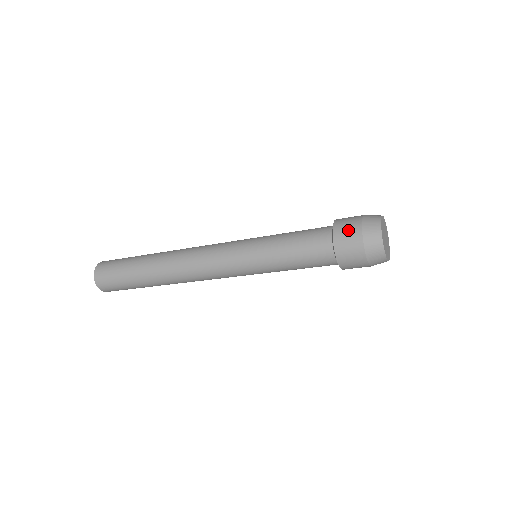
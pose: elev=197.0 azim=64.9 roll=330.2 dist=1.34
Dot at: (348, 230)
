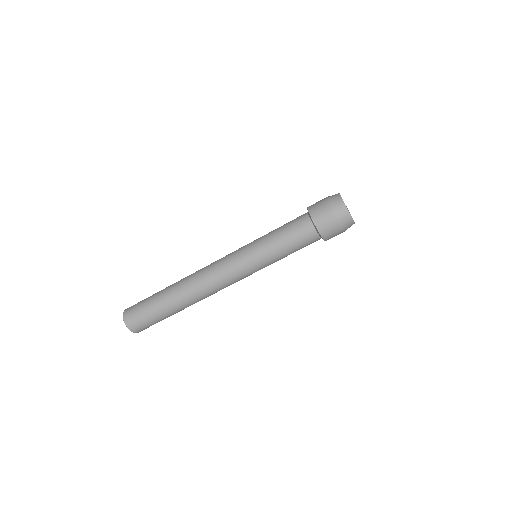
Dot at: (319, 206)
